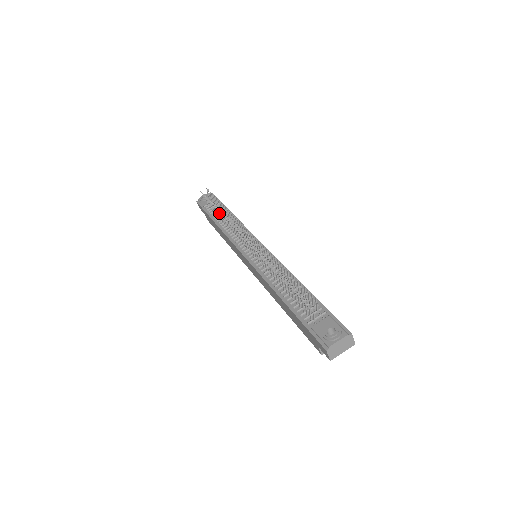
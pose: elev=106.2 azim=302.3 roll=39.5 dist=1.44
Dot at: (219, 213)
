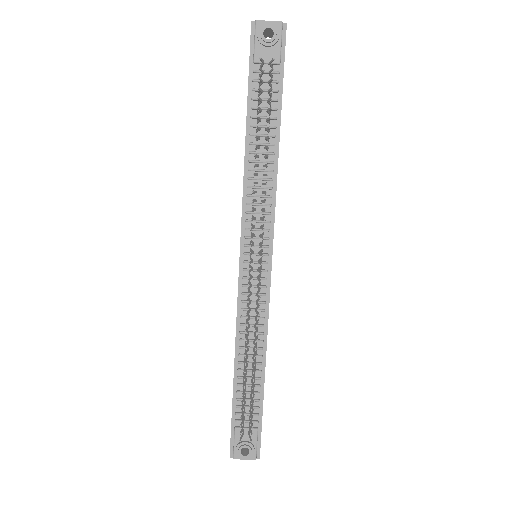
Dot at: (258, 139)
